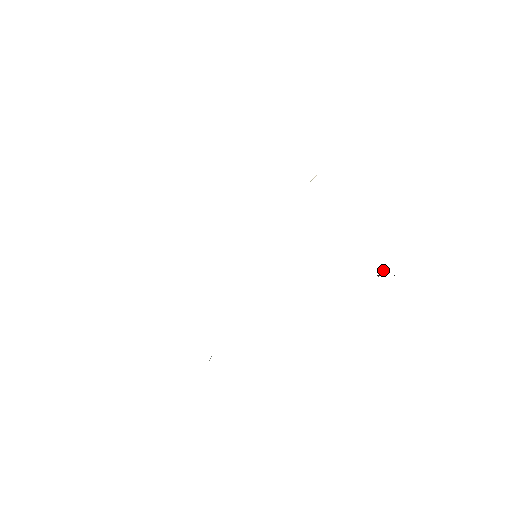
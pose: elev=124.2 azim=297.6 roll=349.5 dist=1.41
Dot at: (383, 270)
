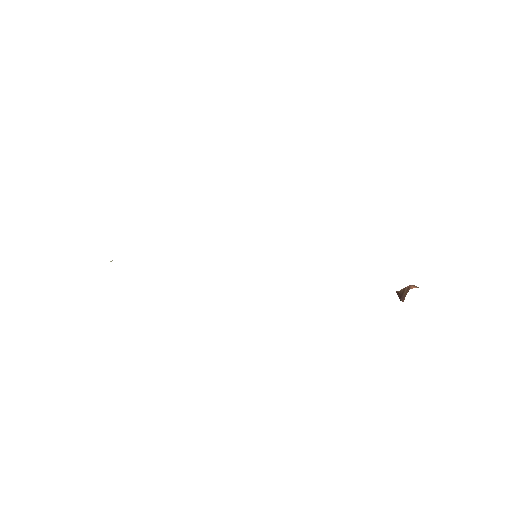
Dot at: (405, 289)
